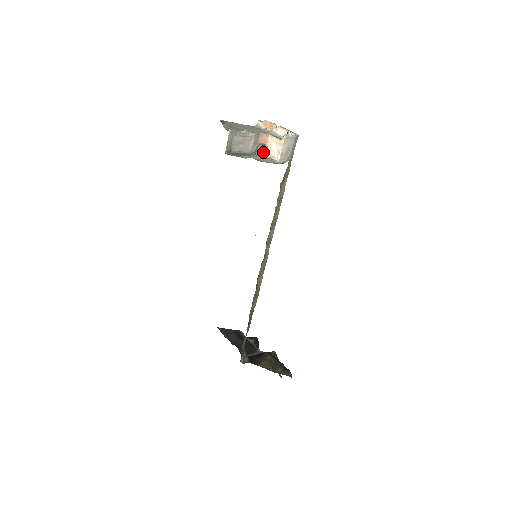
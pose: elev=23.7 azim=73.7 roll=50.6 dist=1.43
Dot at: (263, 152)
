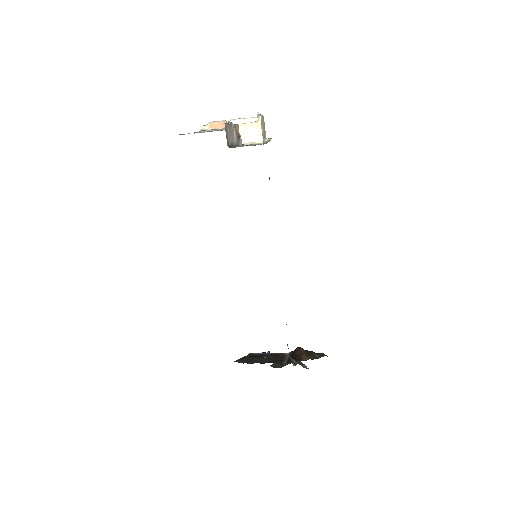
Dot at: (240, 143)
